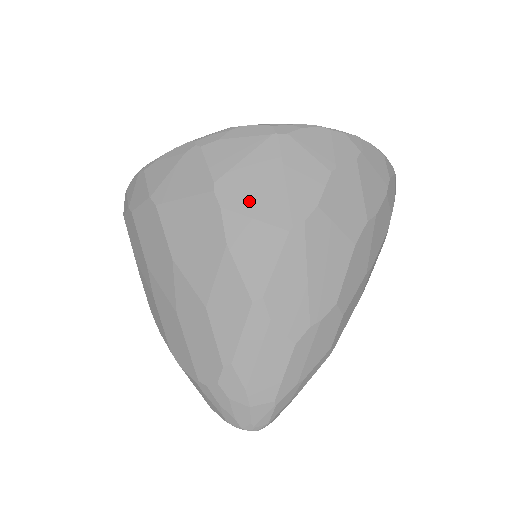
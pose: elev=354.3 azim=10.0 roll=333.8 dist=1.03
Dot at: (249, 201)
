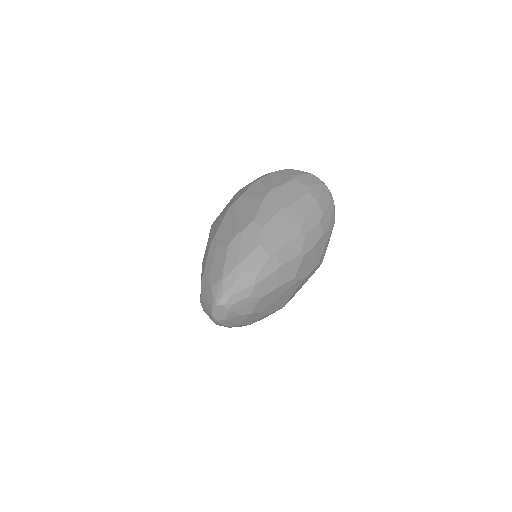
Dot at: occluded
